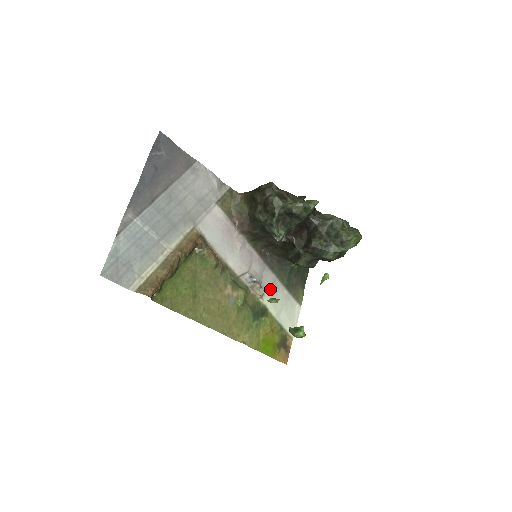
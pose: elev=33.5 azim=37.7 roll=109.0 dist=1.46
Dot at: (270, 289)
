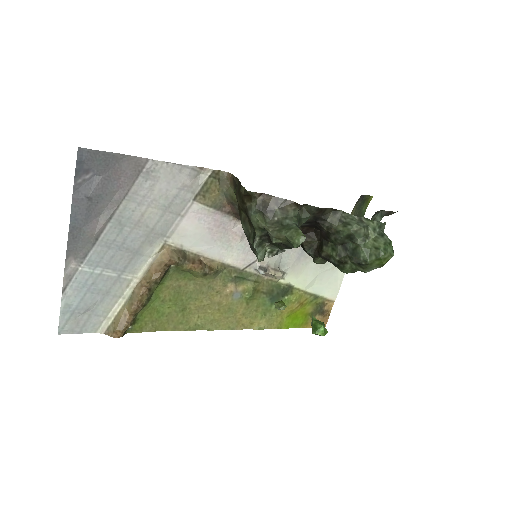
Dot at: (295, 265)
